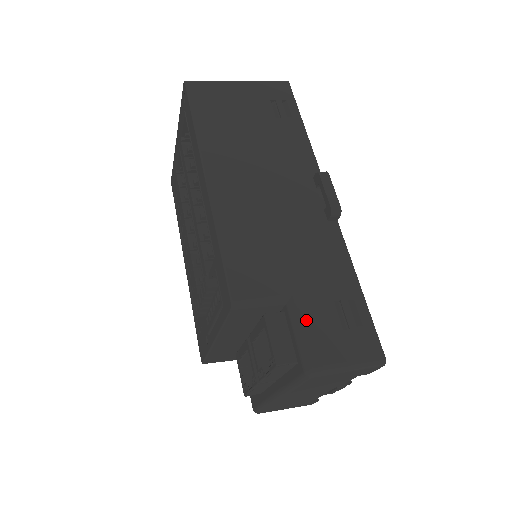
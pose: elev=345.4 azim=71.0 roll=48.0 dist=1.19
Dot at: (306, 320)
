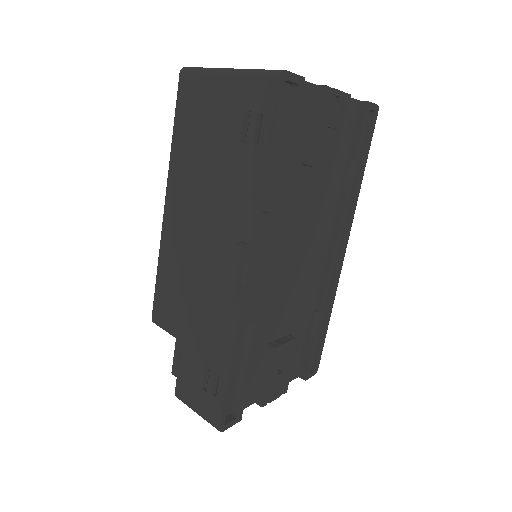
Dot at: (184, 364)
